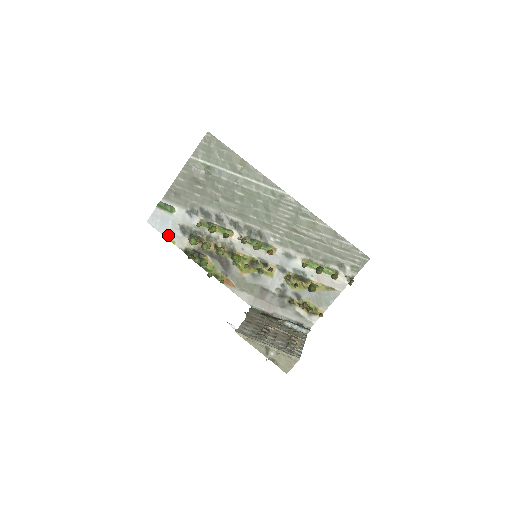
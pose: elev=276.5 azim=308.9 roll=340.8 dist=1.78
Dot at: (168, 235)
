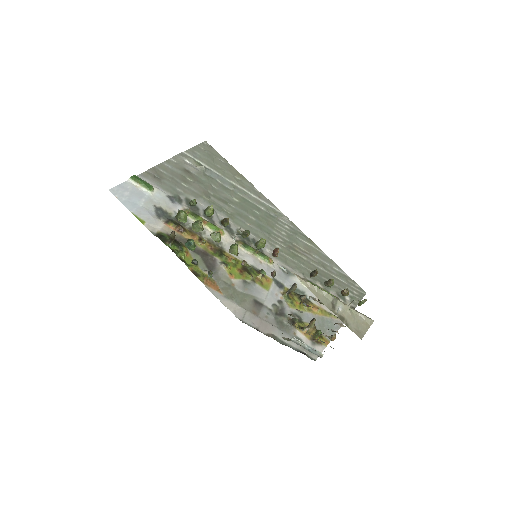
Dot at: (136, 212)
